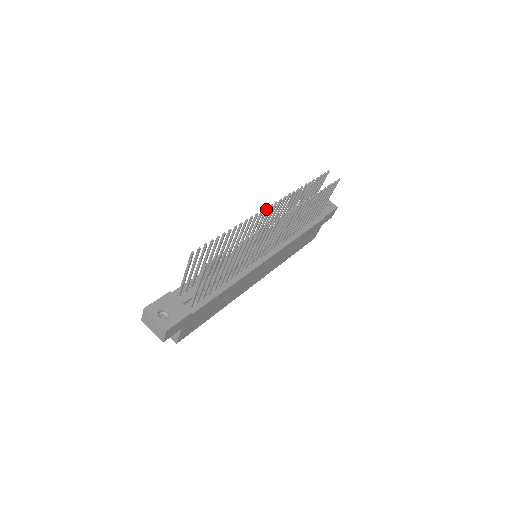
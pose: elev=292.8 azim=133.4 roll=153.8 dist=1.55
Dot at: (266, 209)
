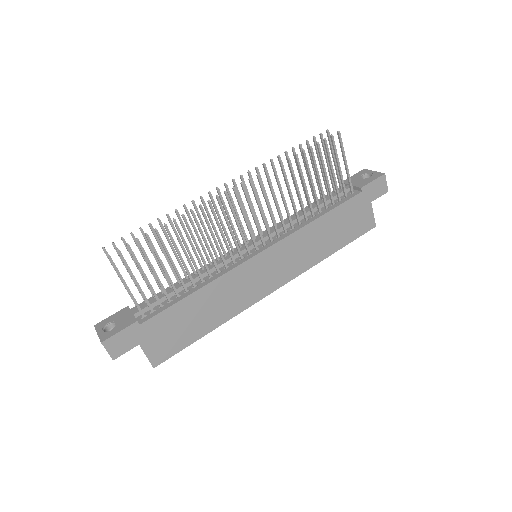
Dot at: (217, 190)
